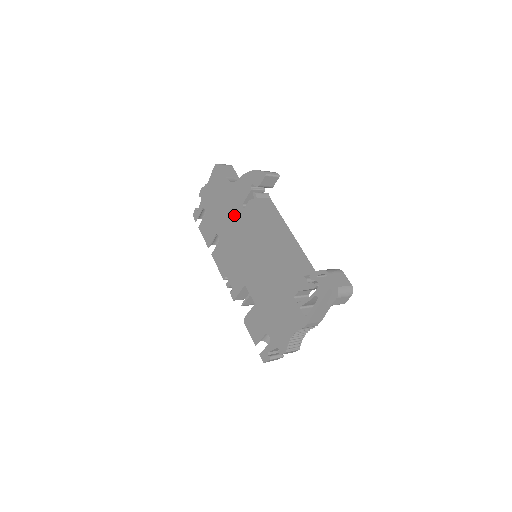
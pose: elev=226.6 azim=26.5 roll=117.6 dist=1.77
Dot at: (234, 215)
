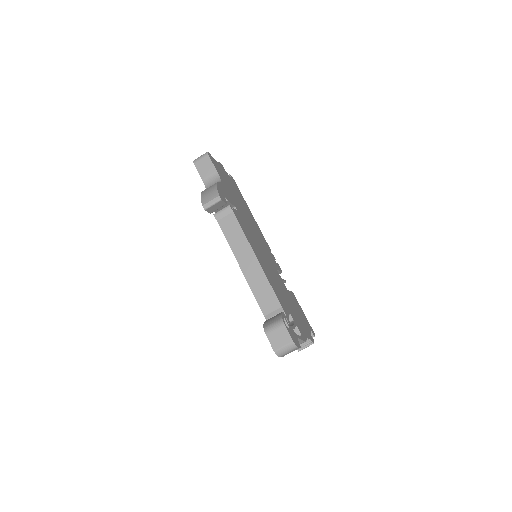
Dot at: occluded
